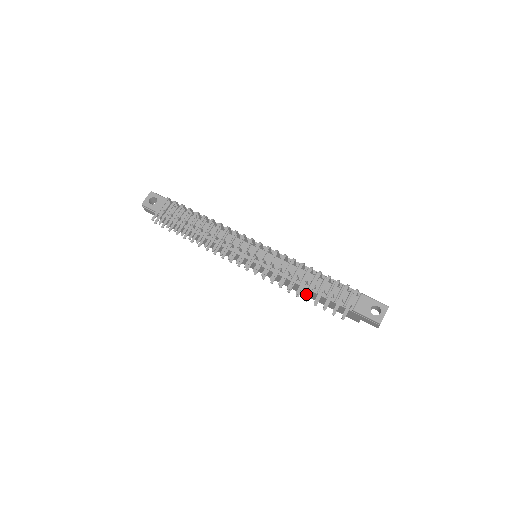
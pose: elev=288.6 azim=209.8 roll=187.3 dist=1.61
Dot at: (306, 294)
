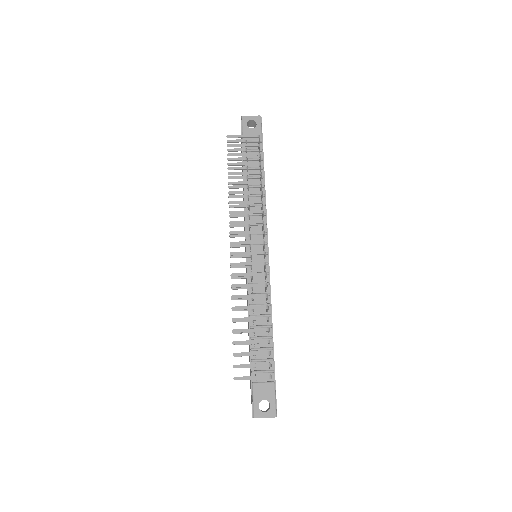
Dot at: (237, 329)
